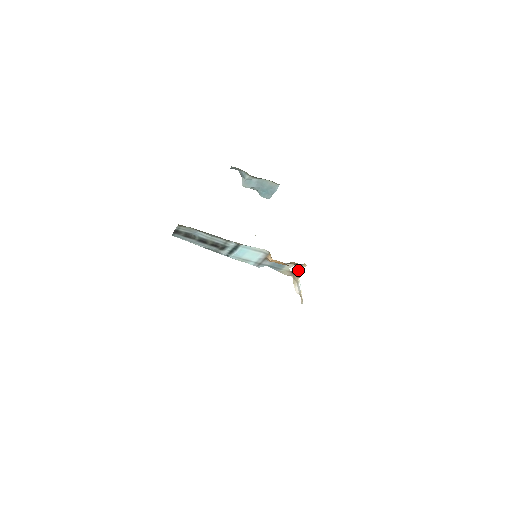
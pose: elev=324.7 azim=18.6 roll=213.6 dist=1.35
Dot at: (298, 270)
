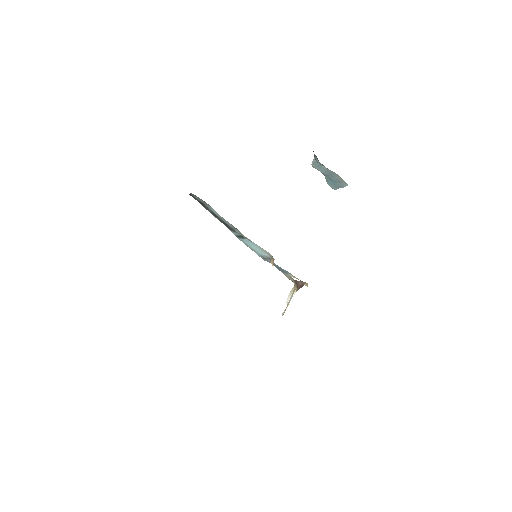
Dot at: (300, 284)
